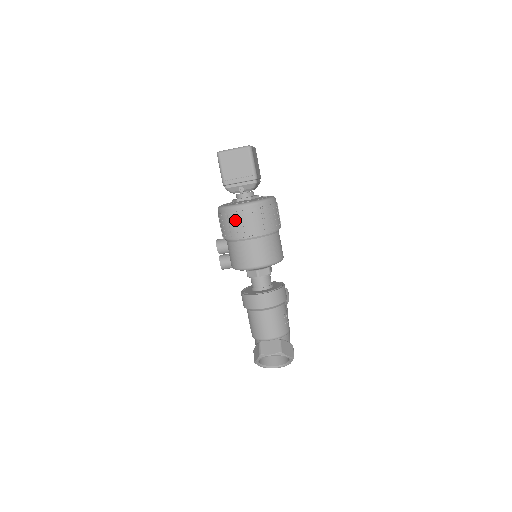
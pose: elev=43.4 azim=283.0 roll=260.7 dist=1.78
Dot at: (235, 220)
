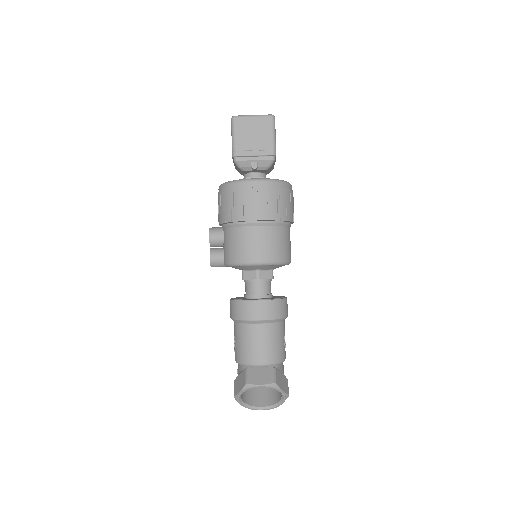
Dot at: (243, 197)
